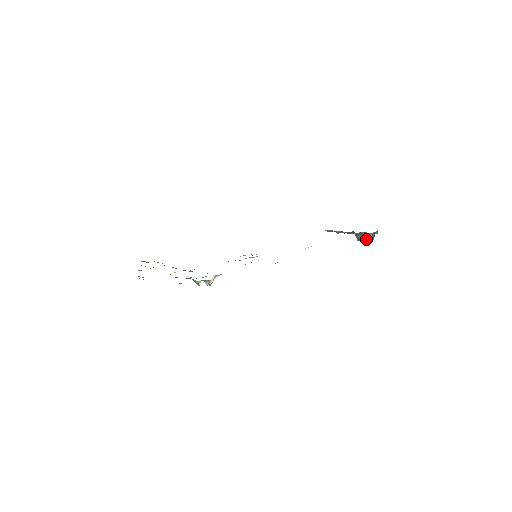
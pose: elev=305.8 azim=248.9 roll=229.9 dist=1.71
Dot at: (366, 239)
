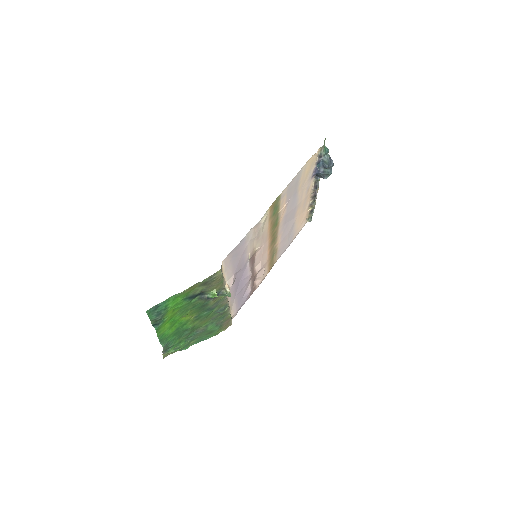
Dot at: (327, 166)
